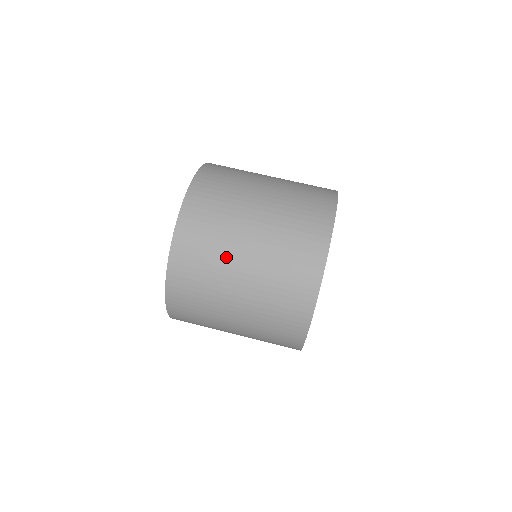
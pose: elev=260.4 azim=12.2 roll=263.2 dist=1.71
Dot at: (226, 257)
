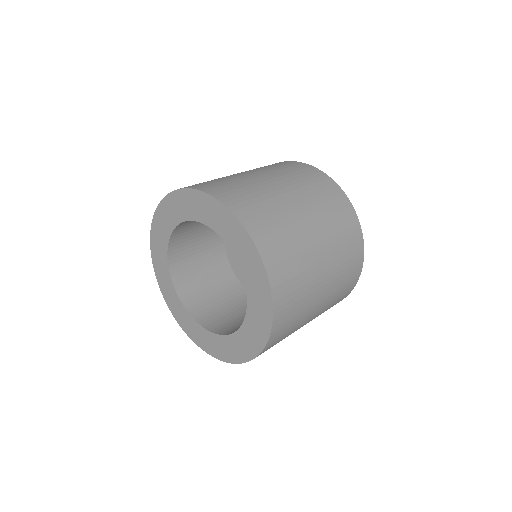
Dot at: (311, 276)
